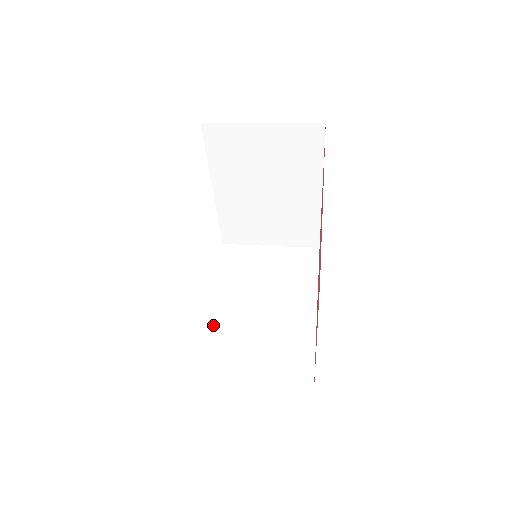
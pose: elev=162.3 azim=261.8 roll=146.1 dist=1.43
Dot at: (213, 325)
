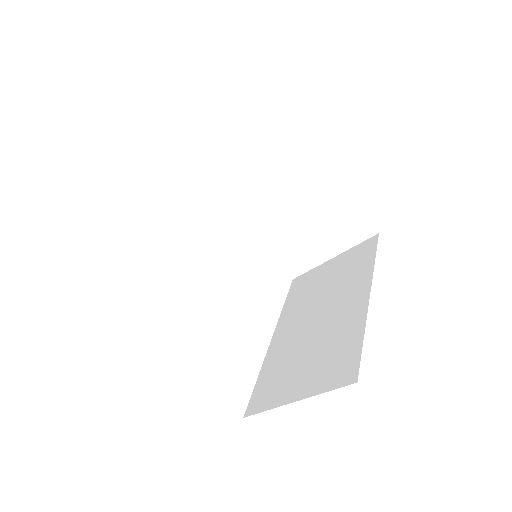
Dot at: (272, 354)
